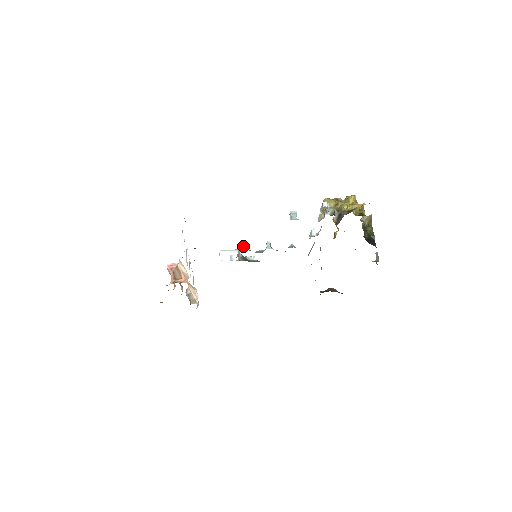
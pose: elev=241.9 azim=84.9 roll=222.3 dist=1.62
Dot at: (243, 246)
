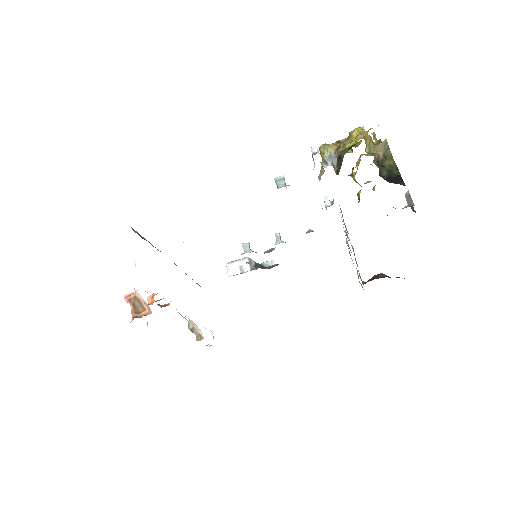
Dot at: (245, 249)
